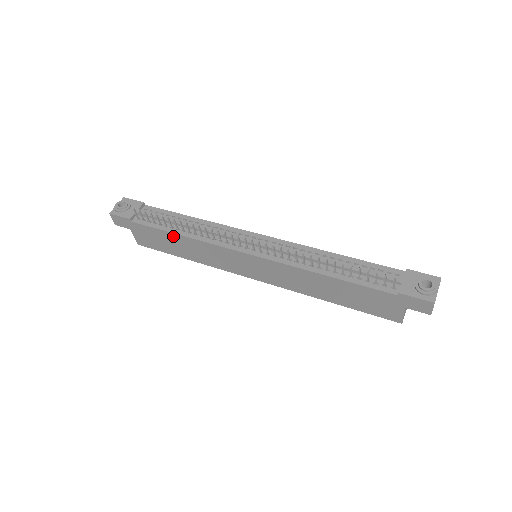
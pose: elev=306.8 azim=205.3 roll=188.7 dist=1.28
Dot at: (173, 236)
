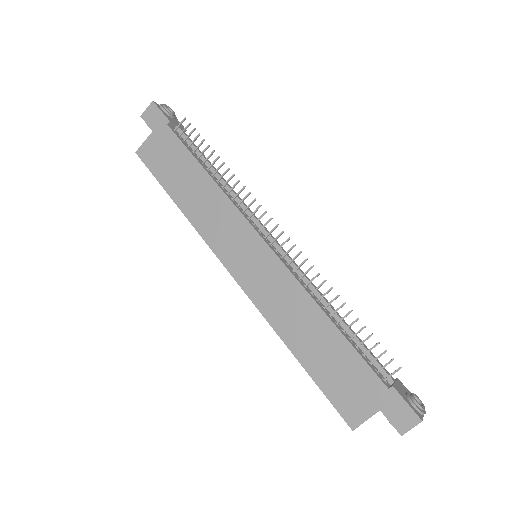
Dot at: (197, 169)
